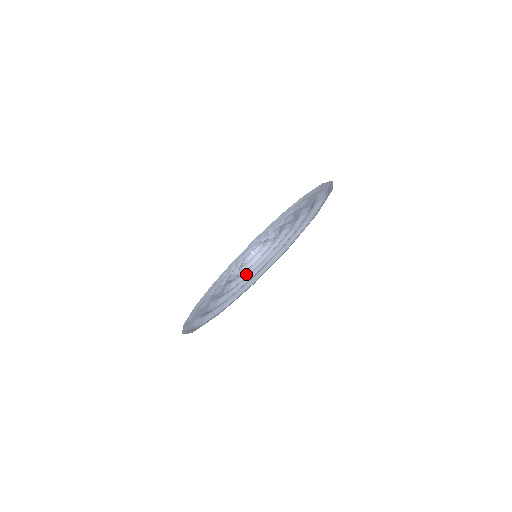
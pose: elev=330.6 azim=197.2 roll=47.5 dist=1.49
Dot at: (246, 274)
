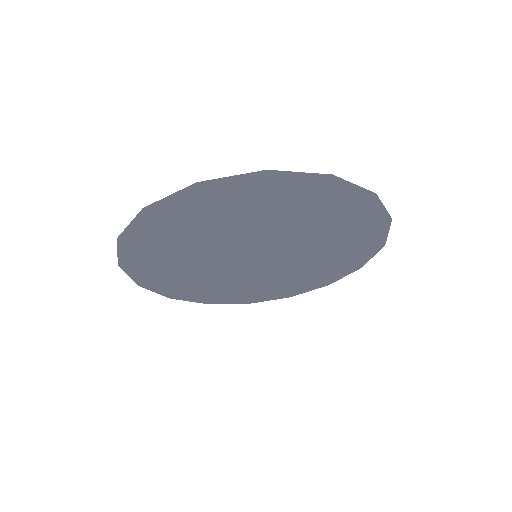
Dot at: (245, 227)
